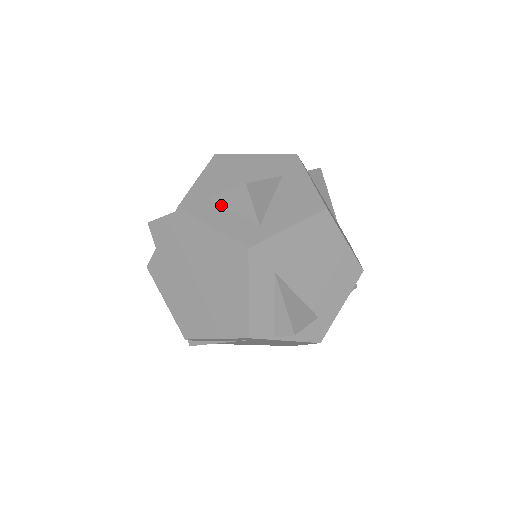
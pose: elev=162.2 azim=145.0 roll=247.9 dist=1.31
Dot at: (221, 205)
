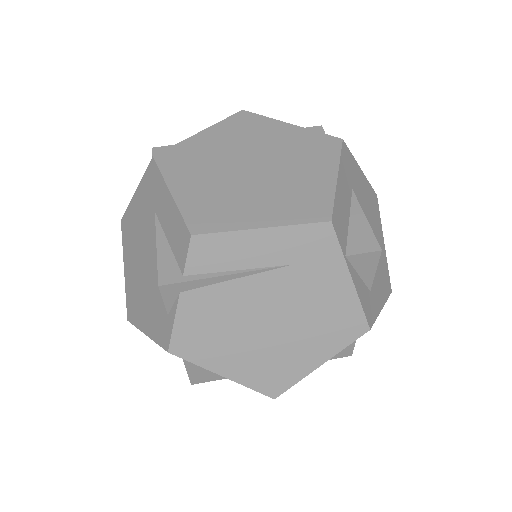
Dot at: occluded
